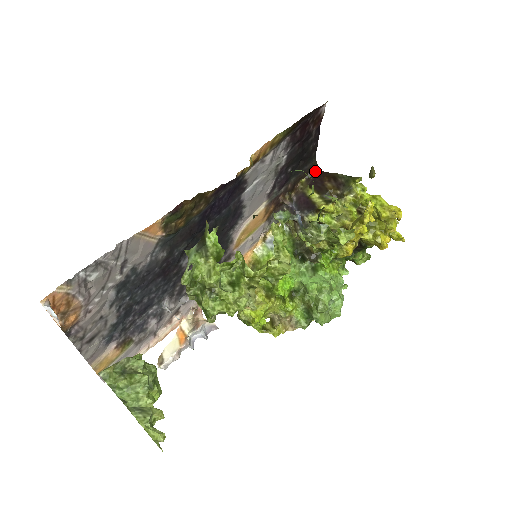
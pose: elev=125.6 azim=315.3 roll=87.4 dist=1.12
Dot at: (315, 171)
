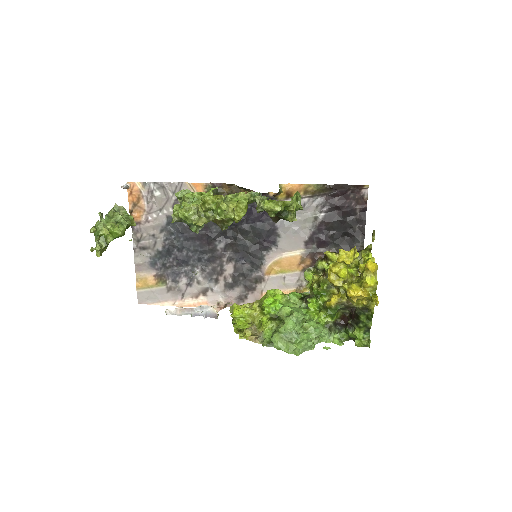
Dot at: occluded
